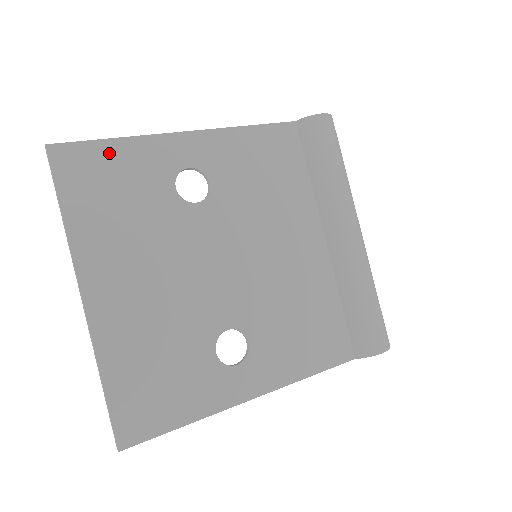
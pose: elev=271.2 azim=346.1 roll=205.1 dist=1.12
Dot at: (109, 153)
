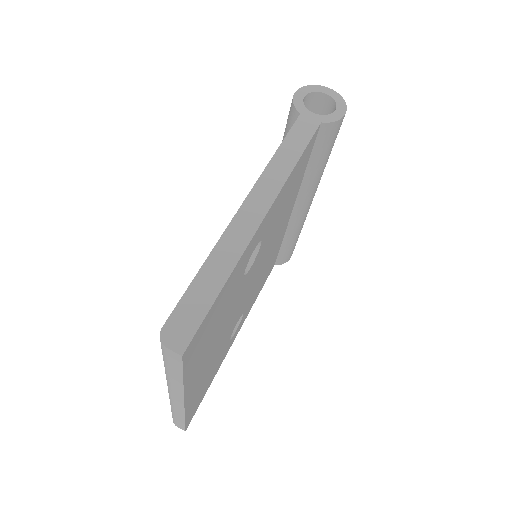
Dot at: (218, 302)
